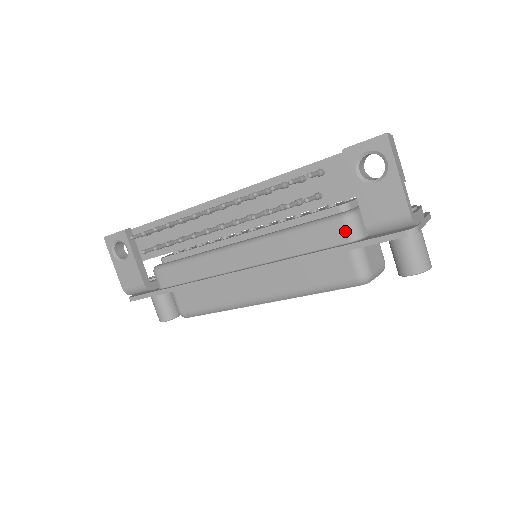
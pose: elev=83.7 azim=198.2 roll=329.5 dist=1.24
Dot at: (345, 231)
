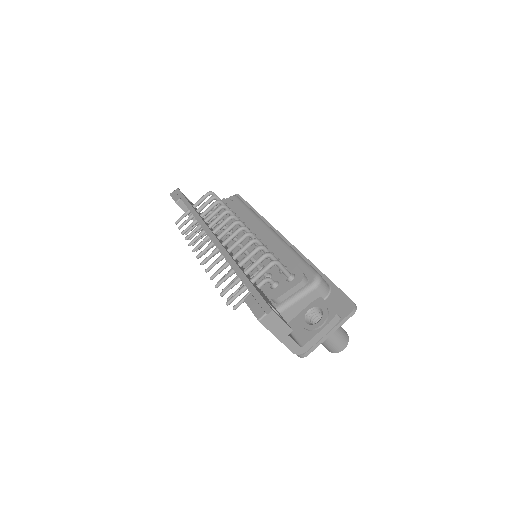
Dot at: occluded
